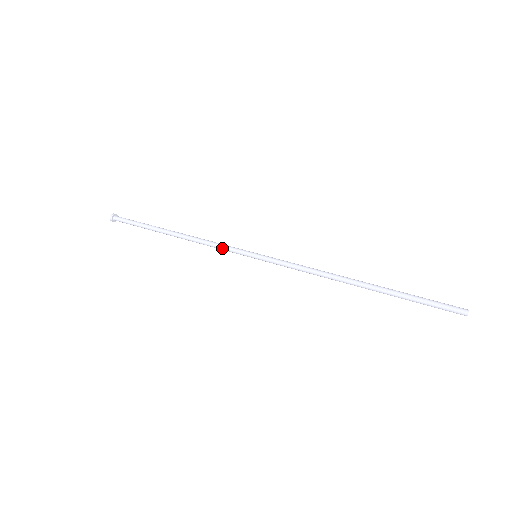
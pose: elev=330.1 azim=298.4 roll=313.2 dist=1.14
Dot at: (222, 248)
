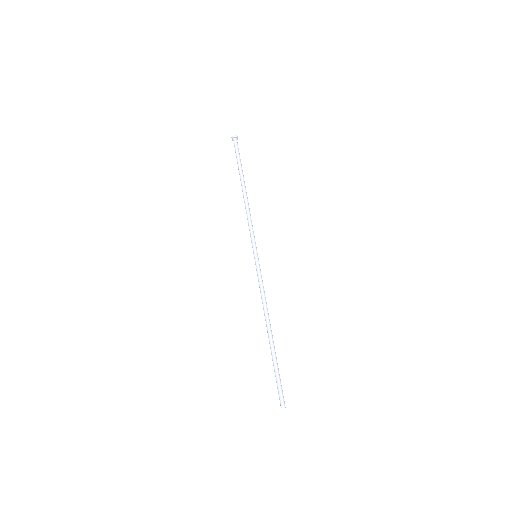
Dot at: (250, 230)
